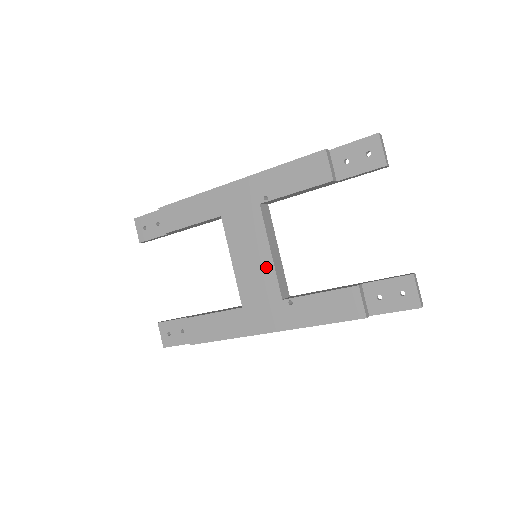
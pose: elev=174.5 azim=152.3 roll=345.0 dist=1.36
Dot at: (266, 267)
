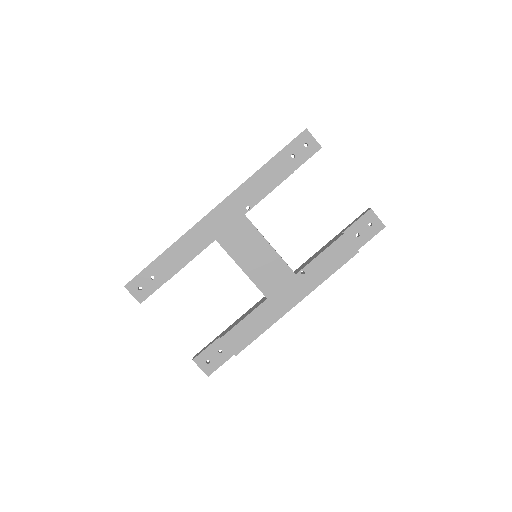
Dot at: (272, 258)
